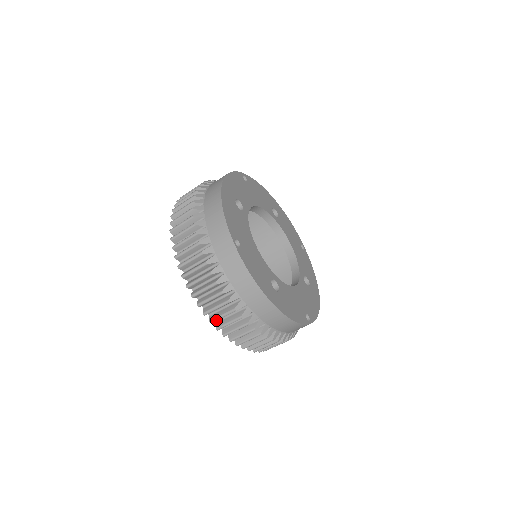
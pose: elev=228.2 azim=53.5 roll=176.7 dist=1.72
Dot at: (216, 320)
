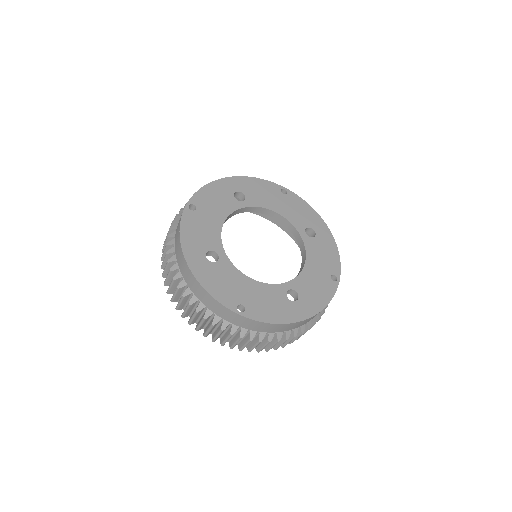
Dot at: (163, 273)
